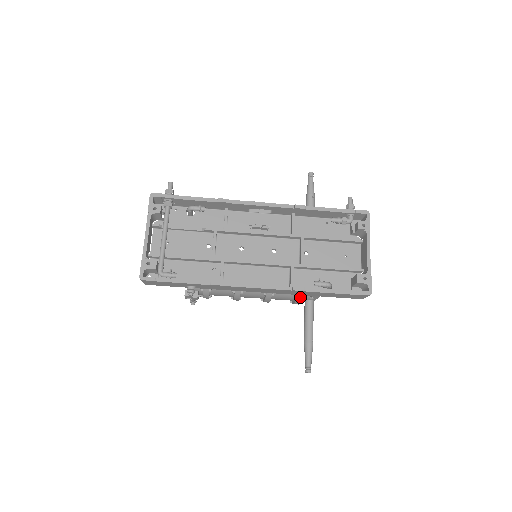
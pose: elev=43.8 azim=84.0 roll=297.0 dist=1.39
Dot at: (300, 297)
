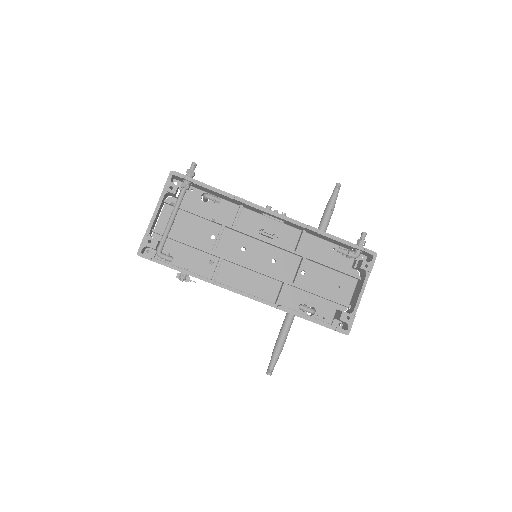
Dot at: occluded
